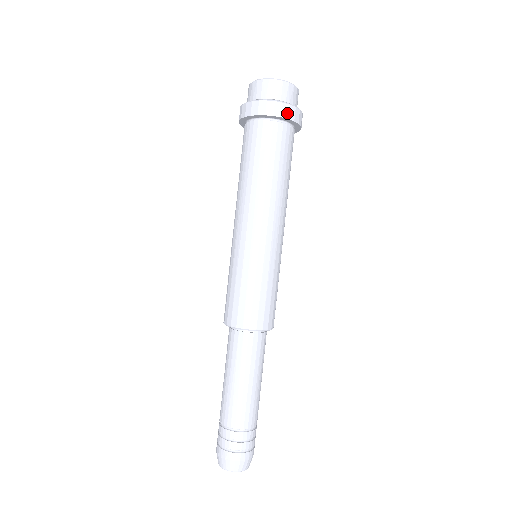
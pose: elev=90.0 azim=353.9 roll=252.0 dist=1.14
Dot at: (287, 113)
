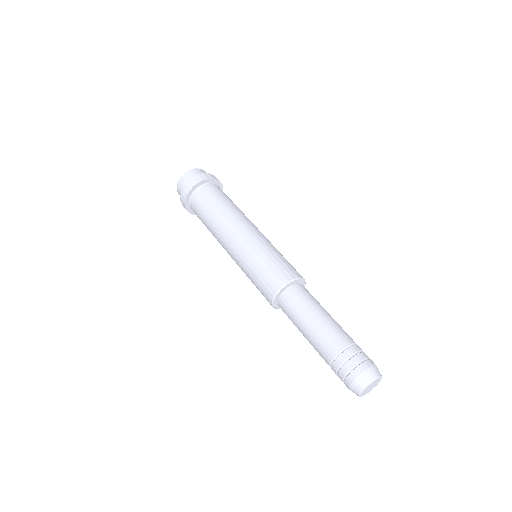
Dot at: (221, 185)
